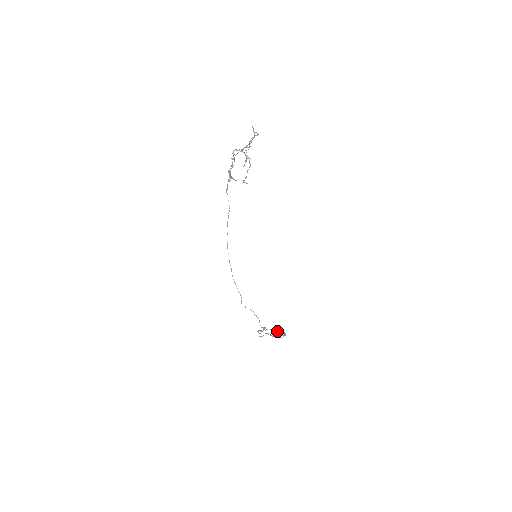
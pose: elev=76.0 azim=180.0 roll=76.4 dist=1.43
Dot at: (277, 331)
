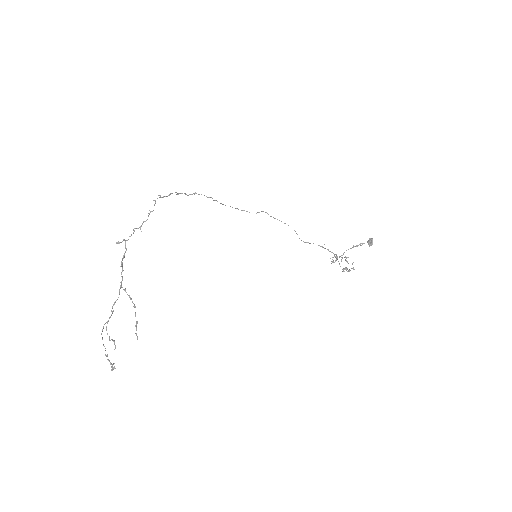
Dot at: (342, 269)
